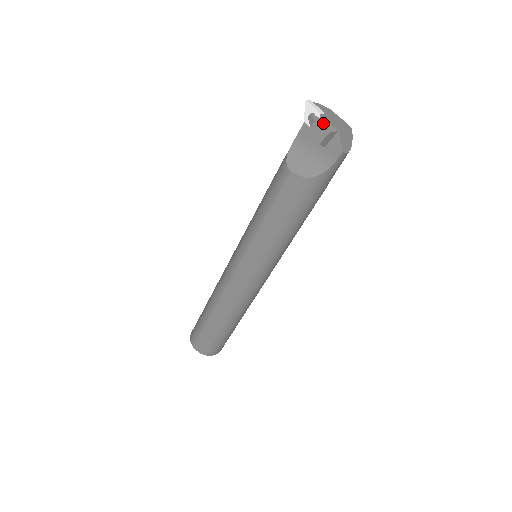
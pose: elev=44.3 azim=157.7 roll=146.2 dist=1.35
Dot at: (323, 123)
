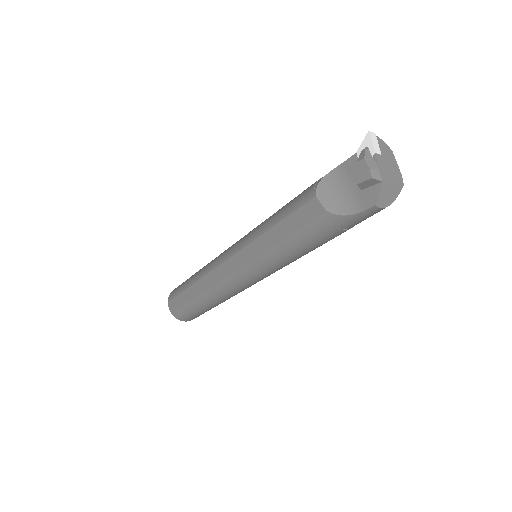
Dot at: (372, 165)
